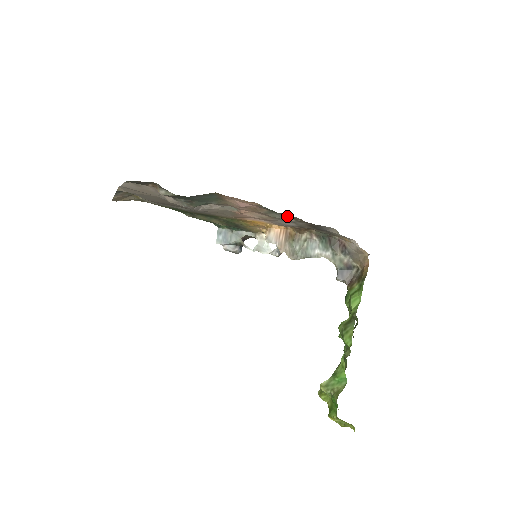
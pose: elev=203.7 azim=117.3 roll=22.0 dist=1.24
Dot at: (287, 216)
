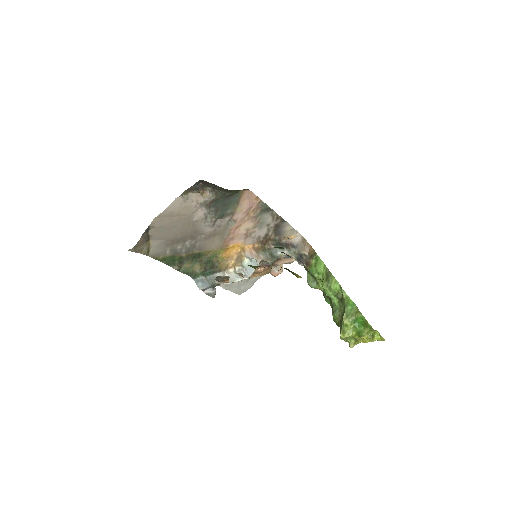
Dot at: (269, 214)
